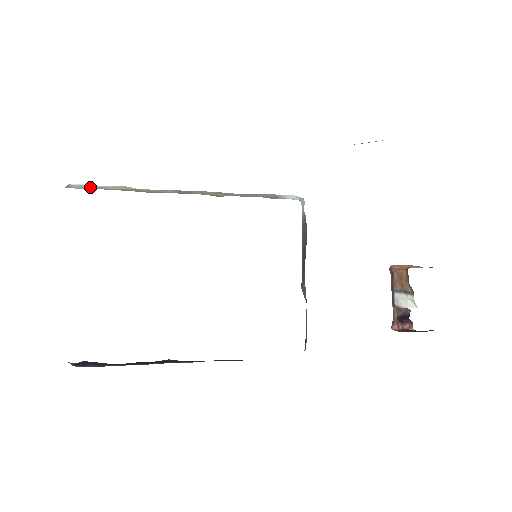
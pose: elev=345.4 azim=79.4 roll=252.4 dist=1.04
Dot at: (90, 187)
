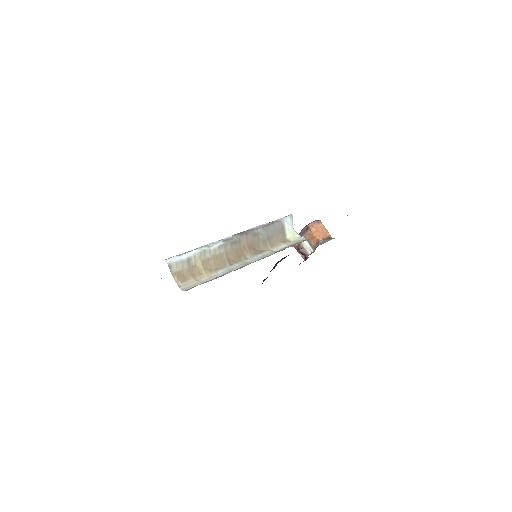
Dot at: (184, 263)
